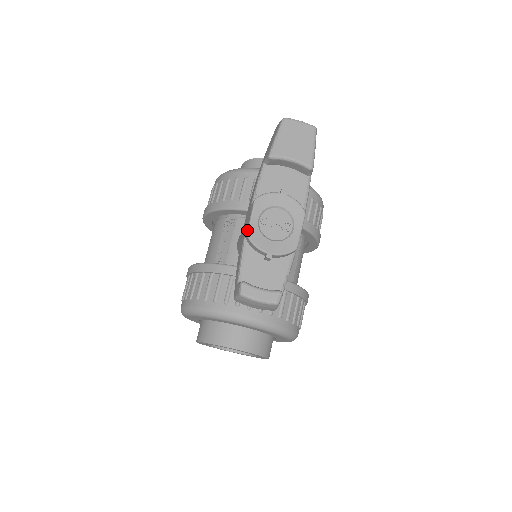
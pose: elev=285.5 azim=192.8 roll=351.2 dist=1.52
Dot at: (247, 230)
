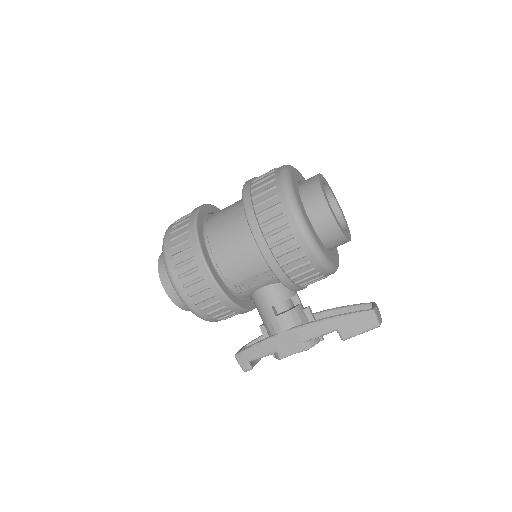
Dot at: (283, 357)
